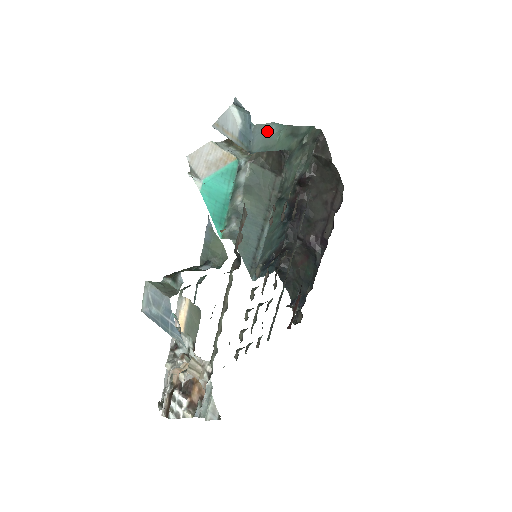
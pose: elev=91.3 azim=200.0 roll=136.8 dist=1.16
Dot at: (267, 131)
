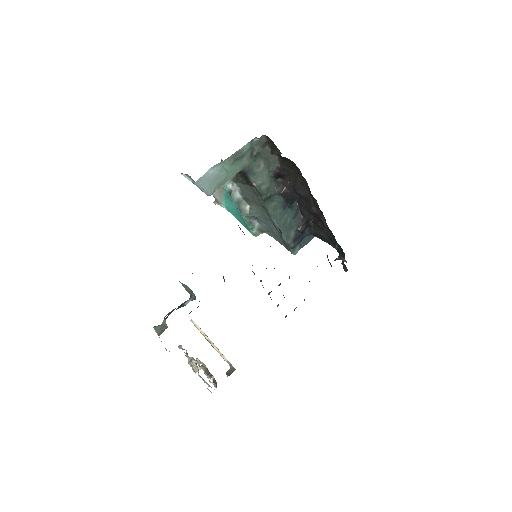
Dot at: (211, 176)
